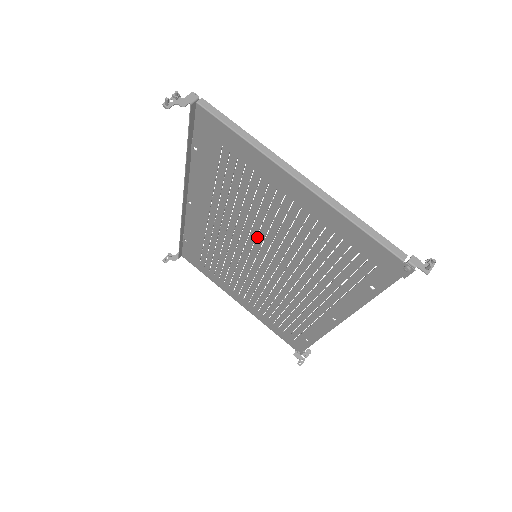
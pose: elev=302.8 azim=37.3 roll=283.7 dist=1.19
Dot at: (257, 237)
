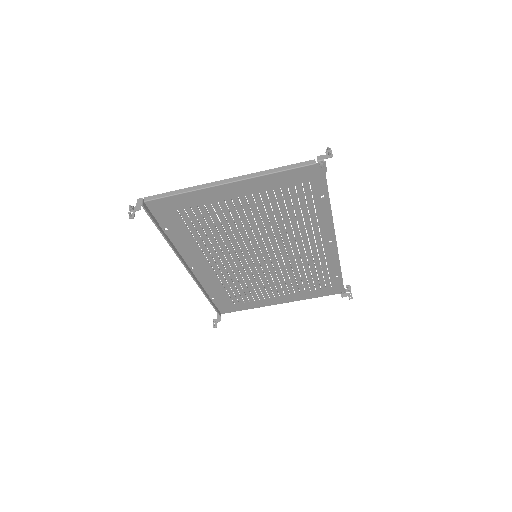
Dot at: occluded
